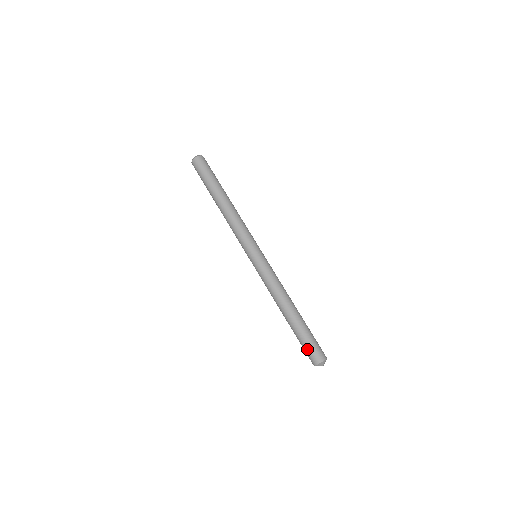
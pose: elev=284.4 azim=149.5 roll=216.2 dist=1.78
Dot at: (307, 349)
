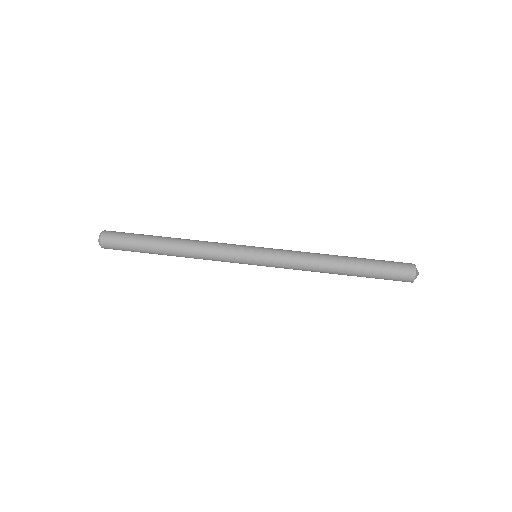
Dot at: (393, 265)
